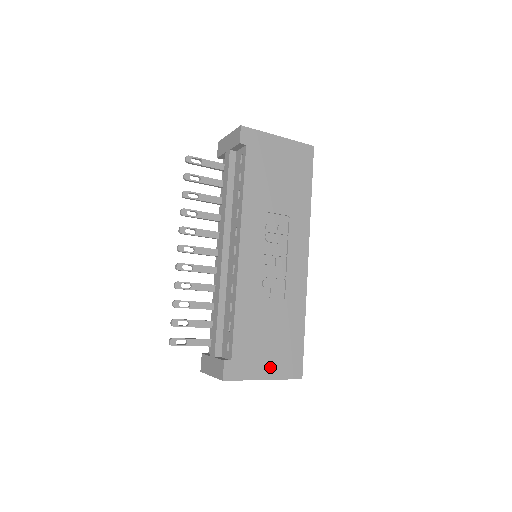
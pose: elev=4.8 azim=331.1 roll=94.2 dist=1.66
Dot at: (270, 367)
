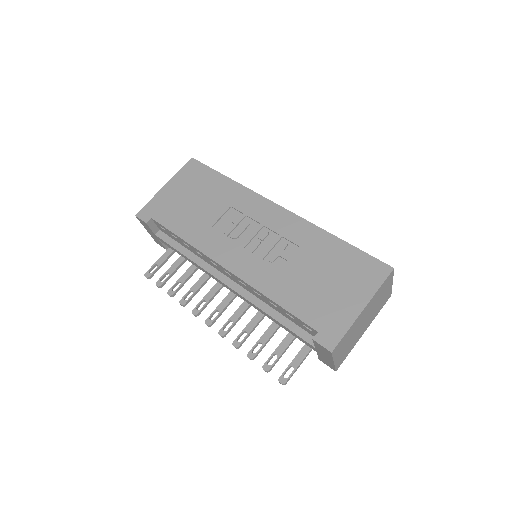
Dot at: (355, 296)
